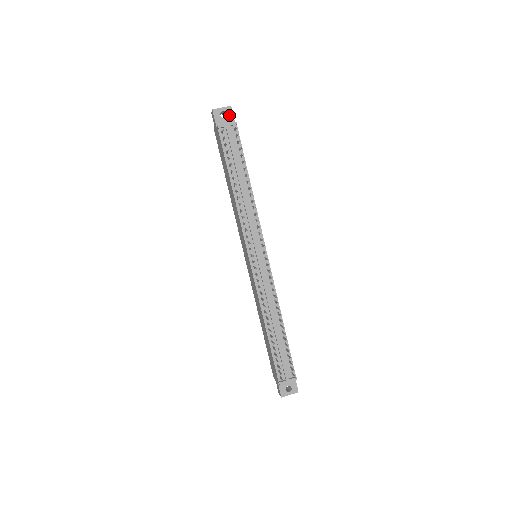
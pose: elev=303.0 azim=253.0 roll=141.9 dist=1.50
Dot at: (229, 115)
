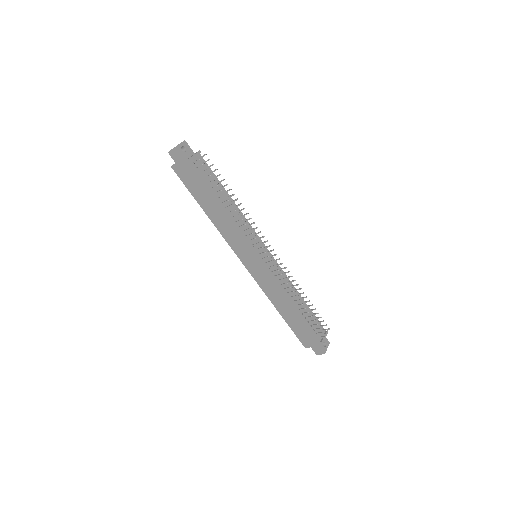
Dot at: (187, 148)
